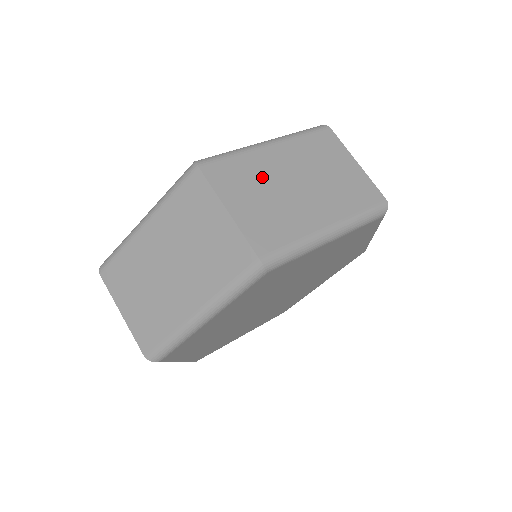
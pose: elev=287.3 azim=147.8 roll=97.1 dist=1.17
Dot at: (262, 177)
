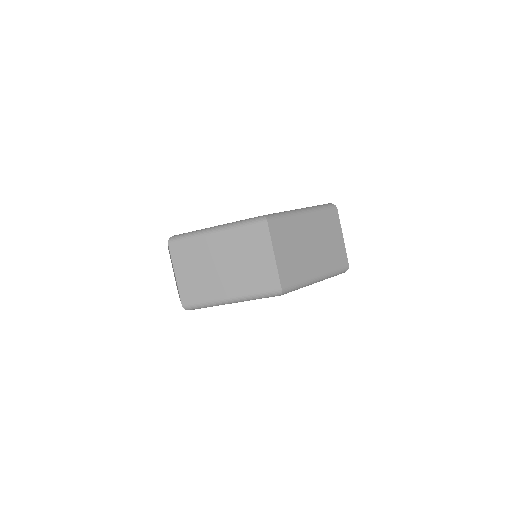
Dot at: (296, 237)
